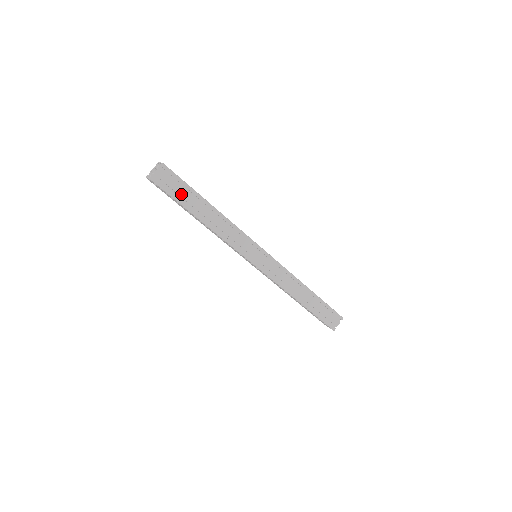
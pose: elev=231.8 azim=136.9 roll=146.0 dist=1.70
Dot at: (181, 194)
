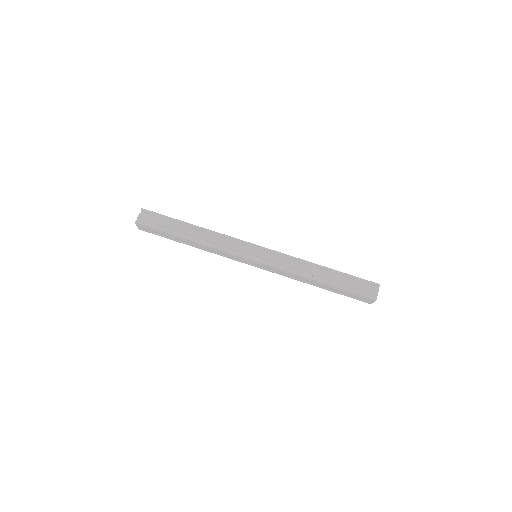
Dot at: (164, 225)
